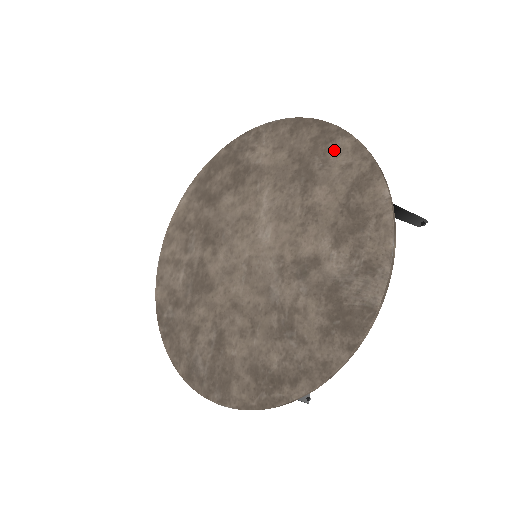
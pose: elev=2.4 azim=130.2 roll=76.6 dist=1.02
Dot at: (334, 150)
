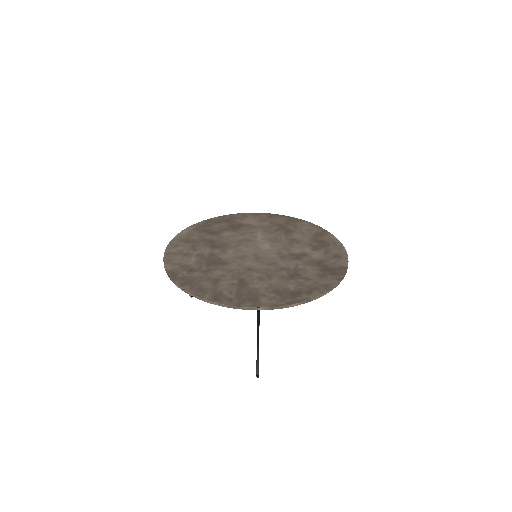
Dot at: (300, 224)
